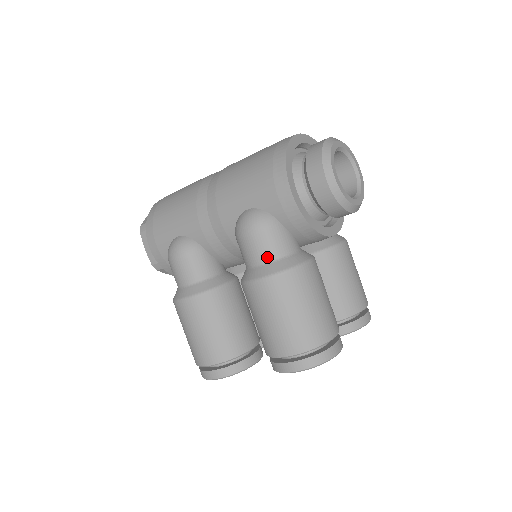
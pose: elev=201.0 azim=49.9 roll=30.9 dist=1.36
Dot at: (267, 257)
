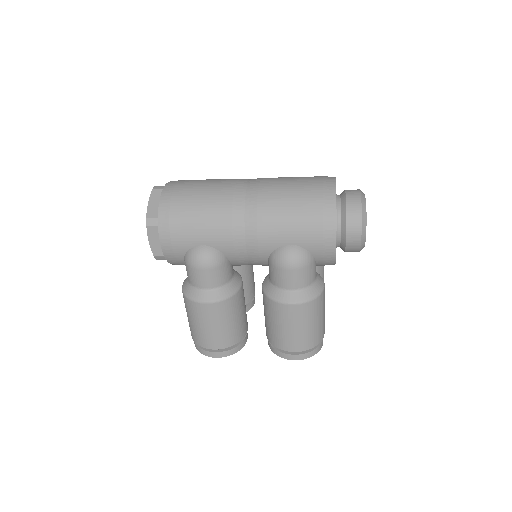
Dot at: (301, 286)
